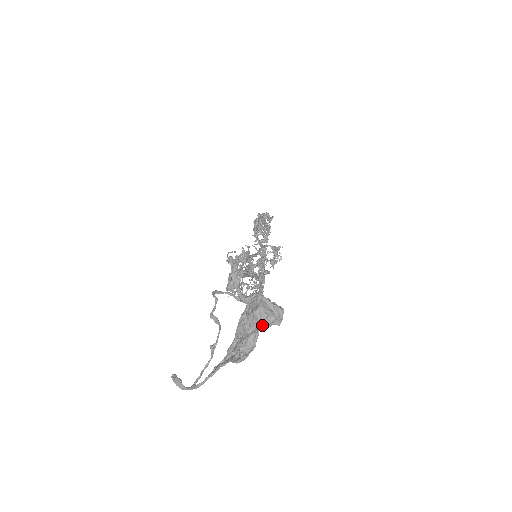
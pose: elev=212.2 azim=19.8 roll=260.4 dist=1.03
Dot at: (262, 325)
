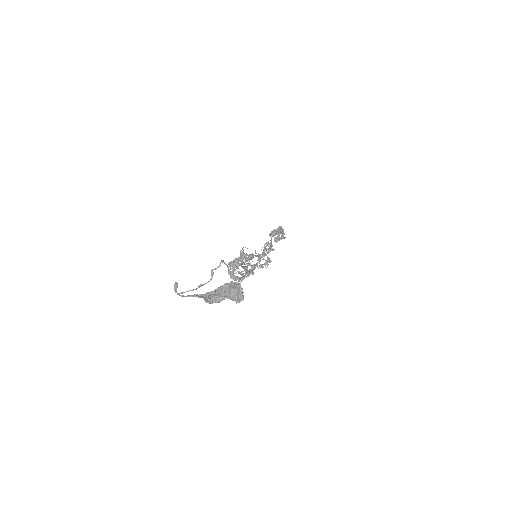
Dot at: (230, 297)
